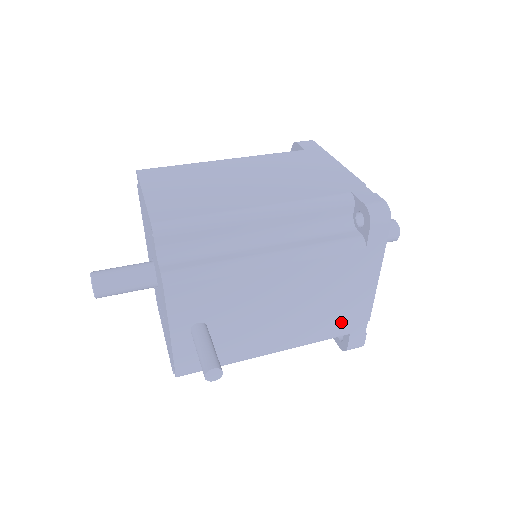
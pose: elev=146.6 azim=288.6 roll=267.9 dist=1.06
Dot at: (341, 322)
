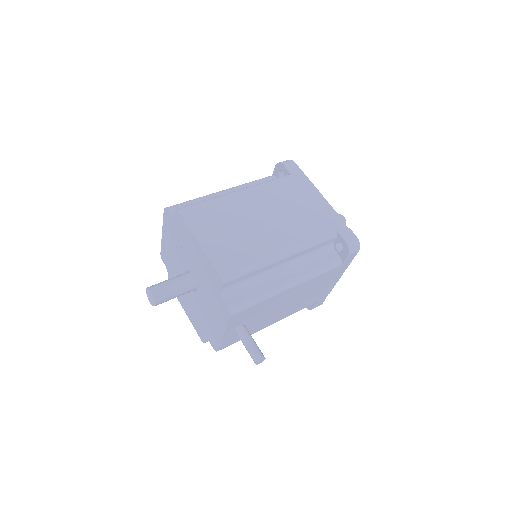
Dot at: (314, 299)
